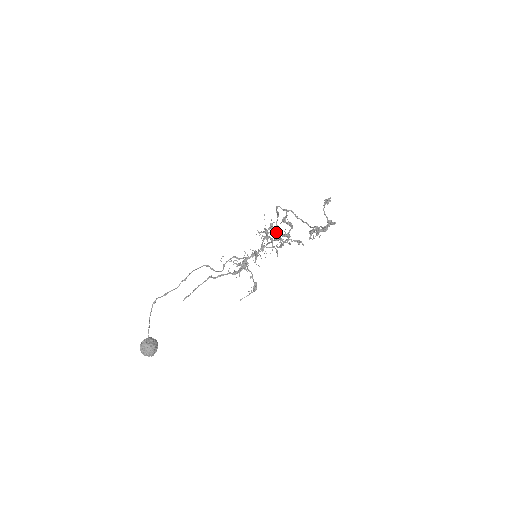
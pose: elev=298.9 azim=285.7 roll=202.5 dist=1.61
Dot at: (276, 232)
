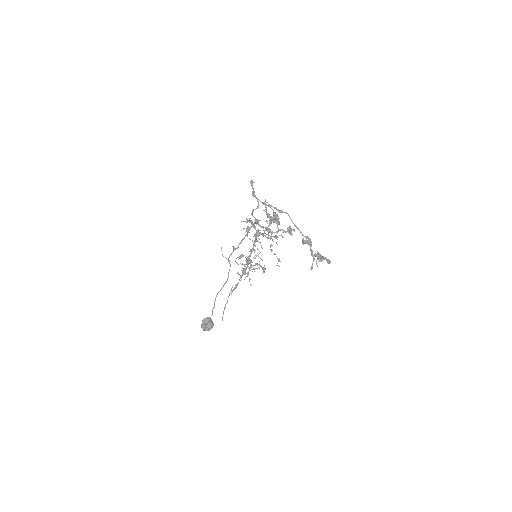
Dot at: (258, 205)
